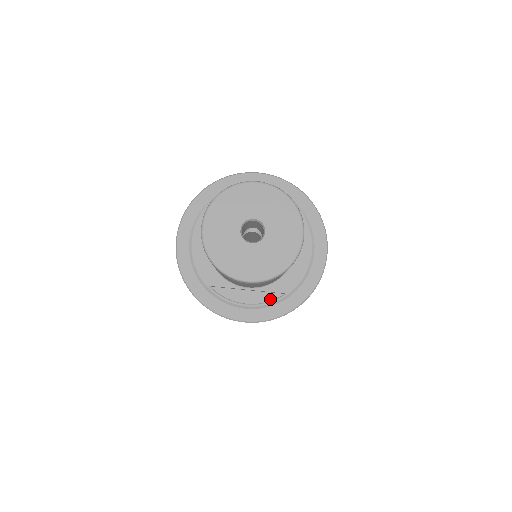
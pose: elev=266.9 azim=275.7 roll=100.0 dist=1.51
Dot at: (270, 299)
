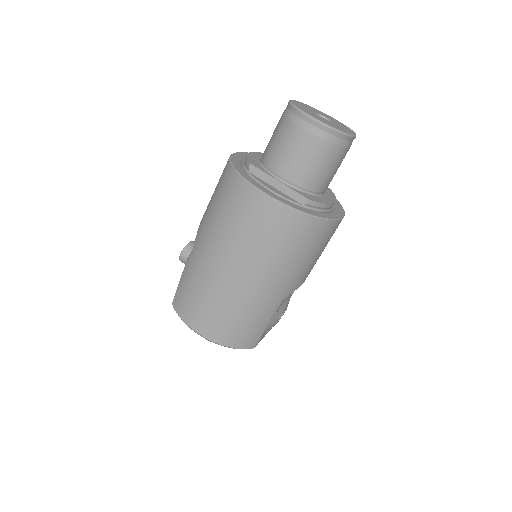
Dot at: (291, 200)
